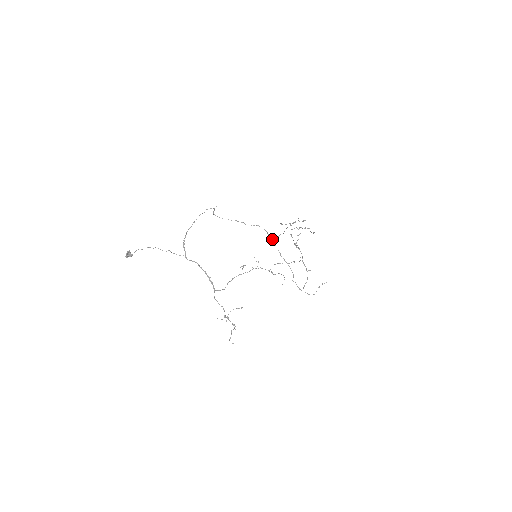
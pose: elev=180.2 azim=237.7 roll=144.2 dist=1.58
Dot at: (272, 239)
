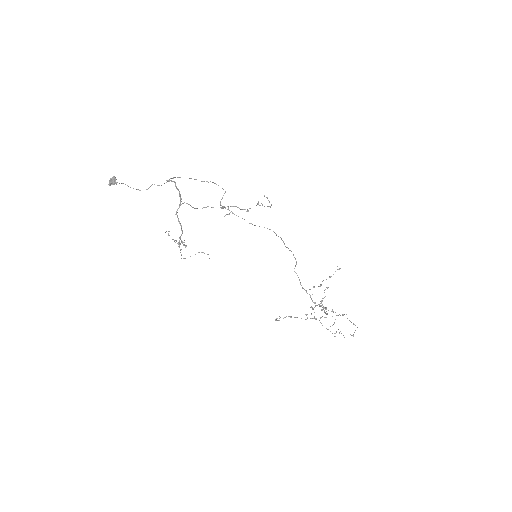
Dot at: (280, 237)
